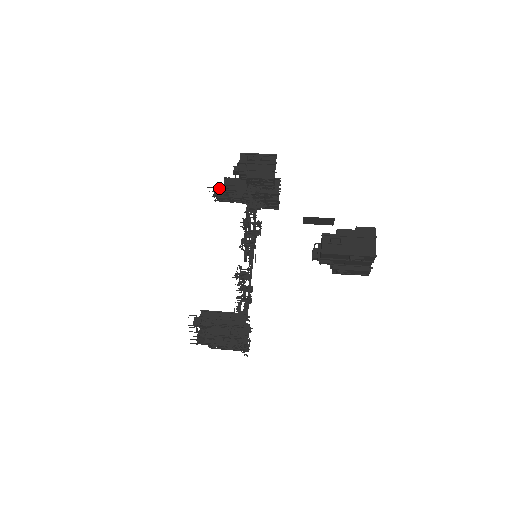
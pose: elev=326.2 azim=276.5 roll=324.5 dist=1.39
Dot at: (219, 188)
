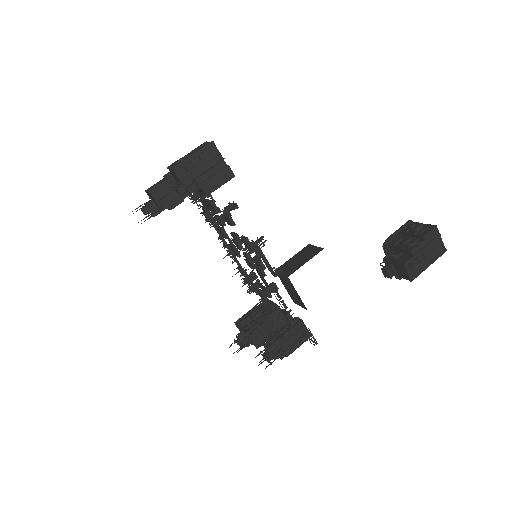
Dot at: (146, 204)
